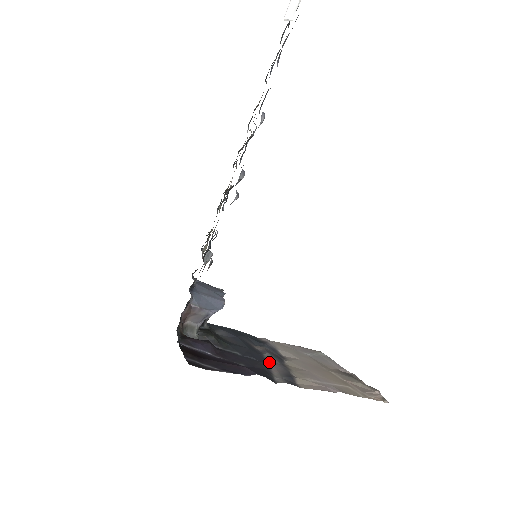
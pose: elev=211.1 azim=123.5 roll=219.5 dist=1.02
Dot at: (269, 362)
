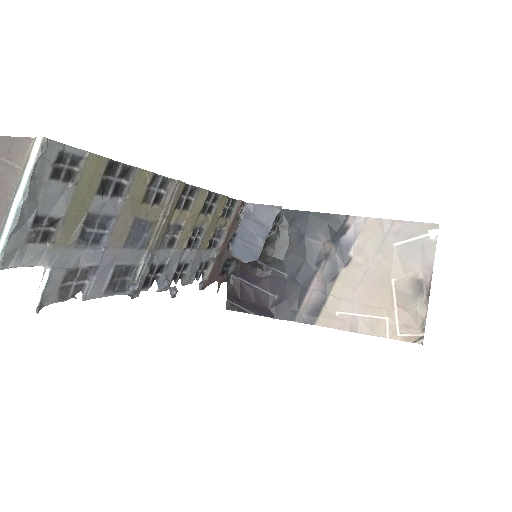
Dot at: (313, 284)
